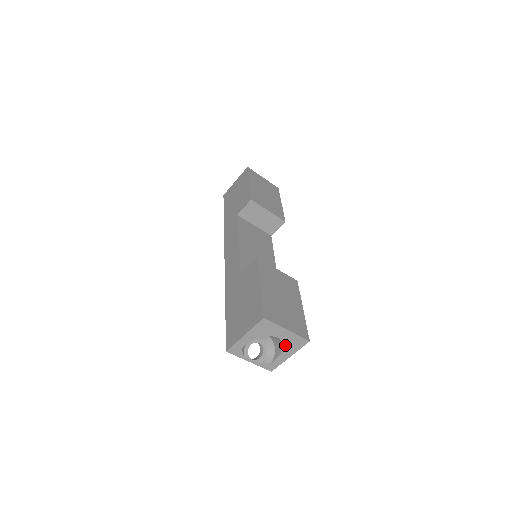
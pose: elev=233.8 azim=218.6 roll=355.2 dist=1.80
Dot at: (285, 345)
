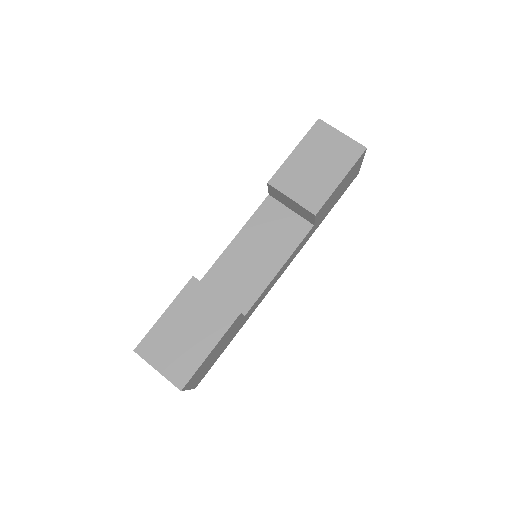
Dot at: occluded
